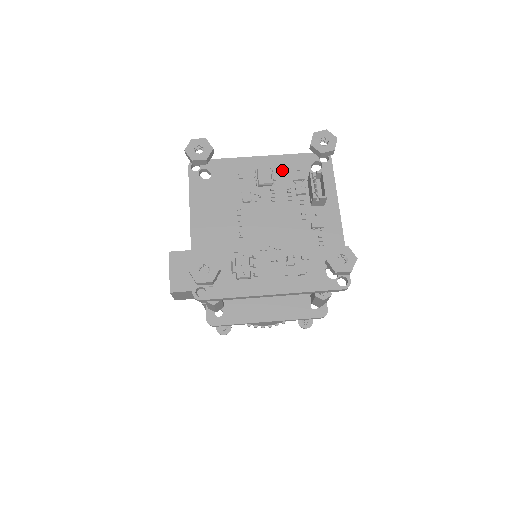
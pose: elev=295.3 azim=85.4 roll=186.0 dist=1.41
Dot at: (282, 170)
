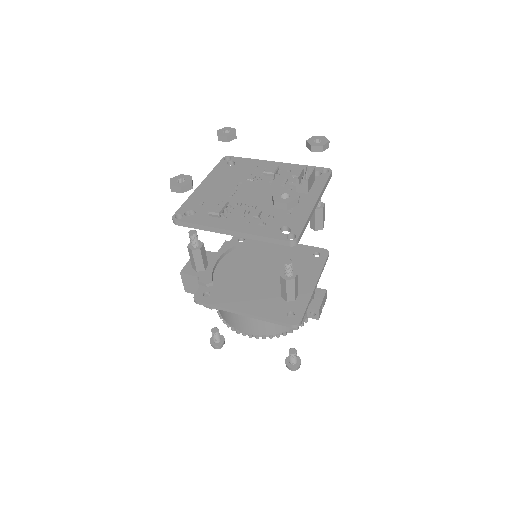
Dot at: (287, 170)
